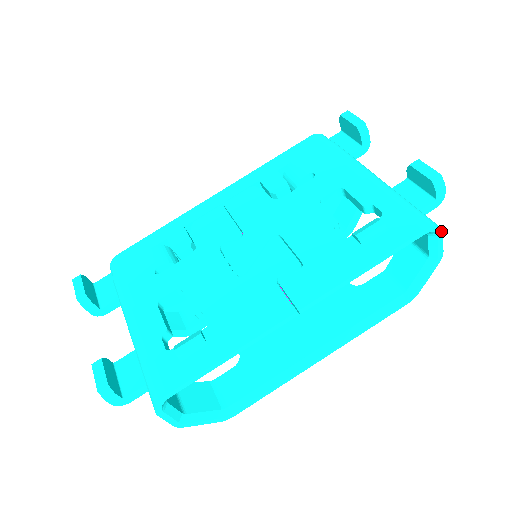
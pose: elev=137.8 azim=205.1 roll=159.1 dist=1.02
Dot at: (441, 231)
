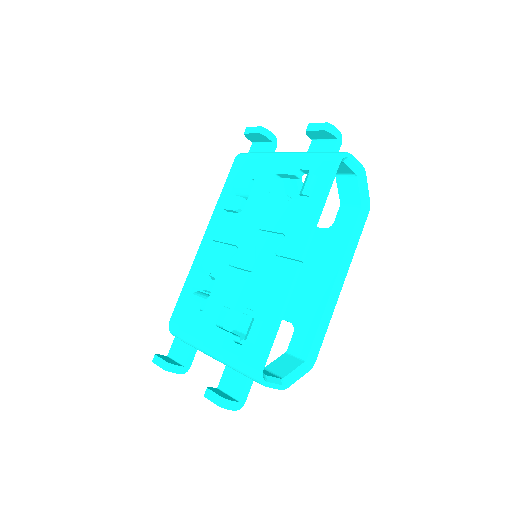
Dot at: (349, 154)
